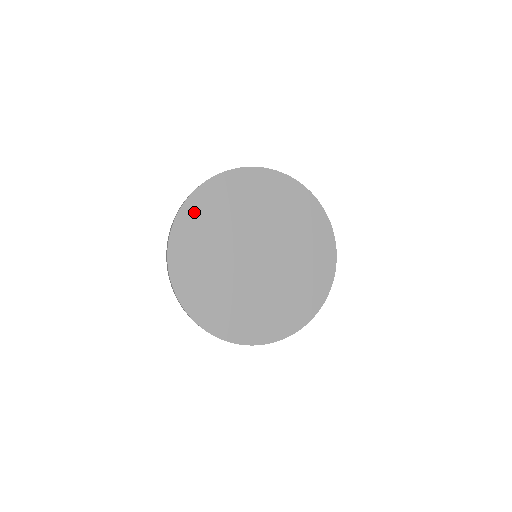
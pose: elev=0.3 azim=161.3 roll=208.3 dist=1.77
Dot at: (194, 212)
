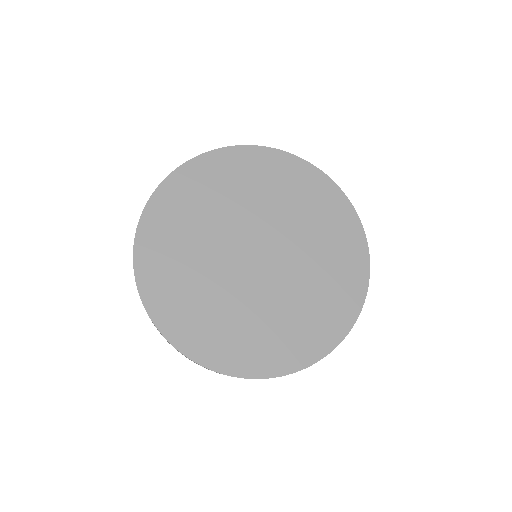
Dot at: (243, 160)
